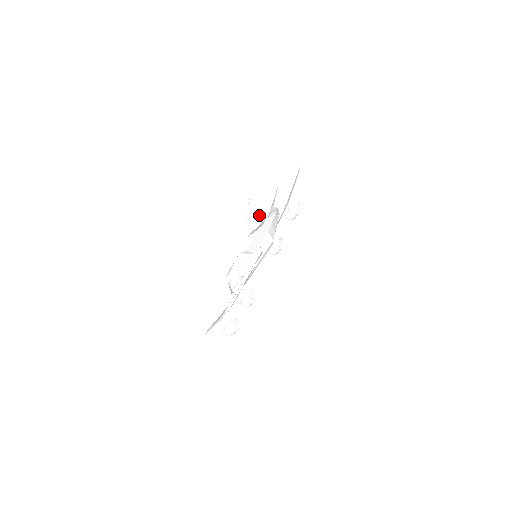
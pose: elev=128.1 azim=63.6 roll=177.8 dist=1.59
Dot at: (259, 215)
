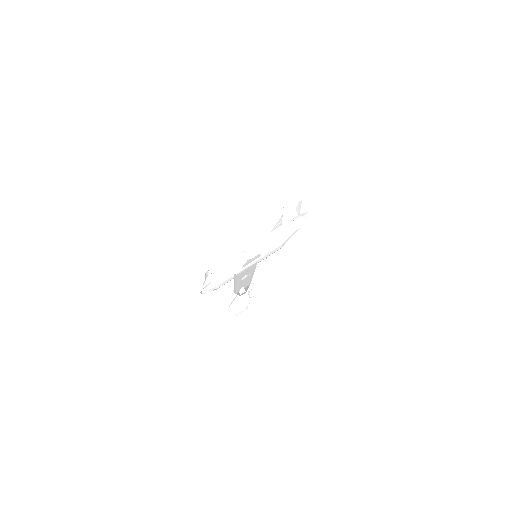
Dot at: (288, 214)
